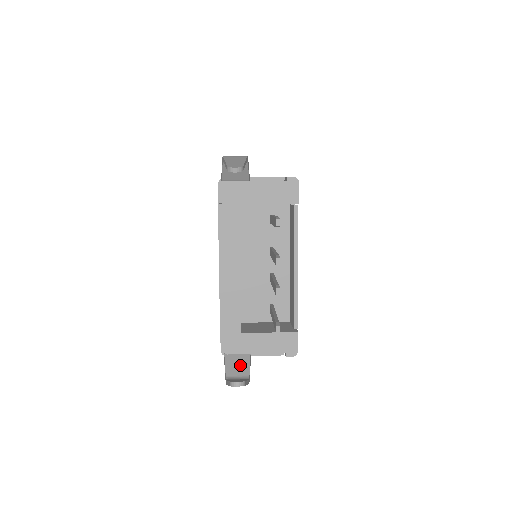
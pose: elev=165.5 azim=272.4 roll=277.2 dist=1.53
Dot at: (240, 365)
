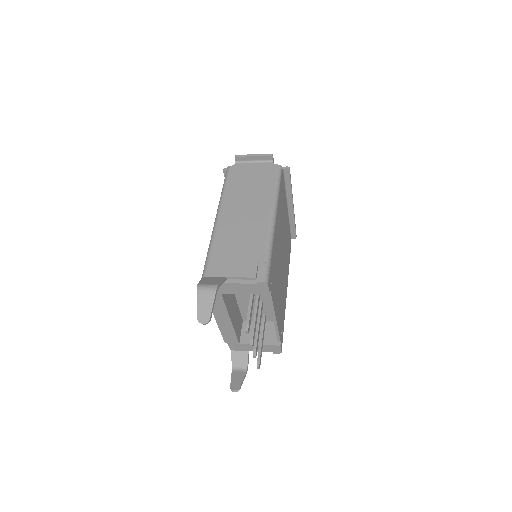
Dot at: (241, 358)
